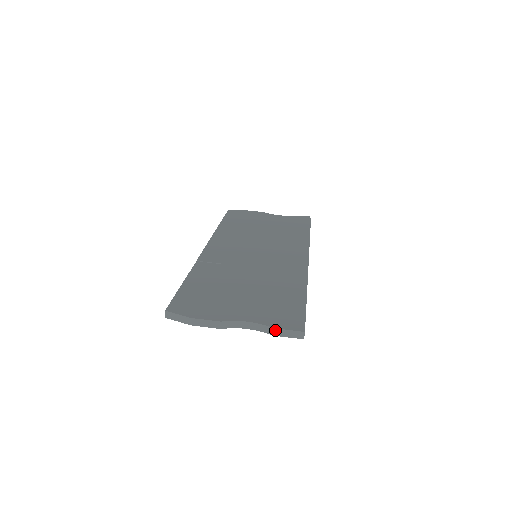
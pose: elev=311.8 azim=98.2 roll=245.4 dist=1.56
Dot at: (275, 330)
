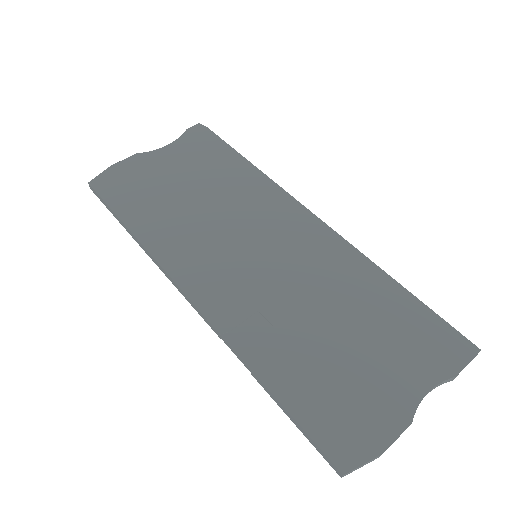
Dot at: occluded
